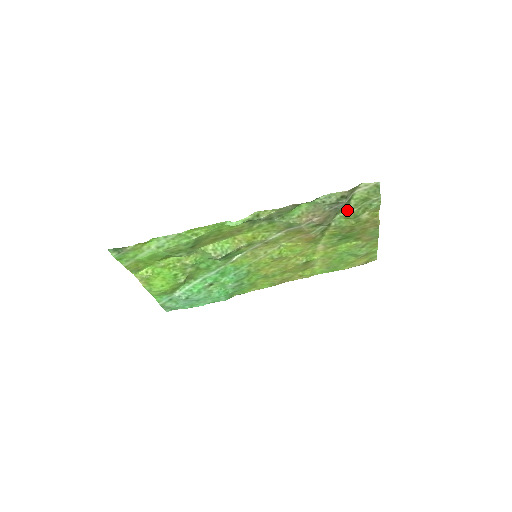
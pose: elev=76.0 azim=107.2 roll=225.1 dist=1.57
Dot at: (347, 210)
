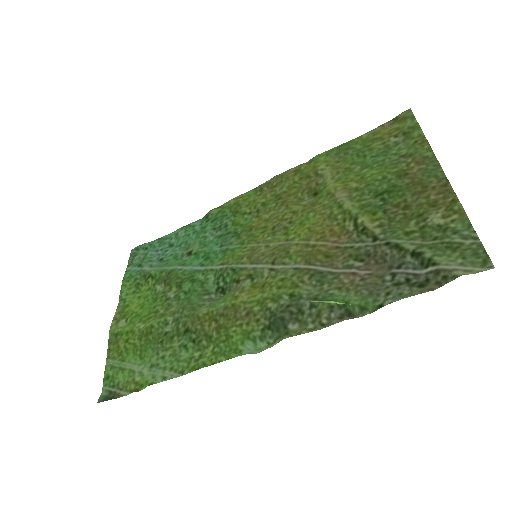
Dot at: (413, 245)
